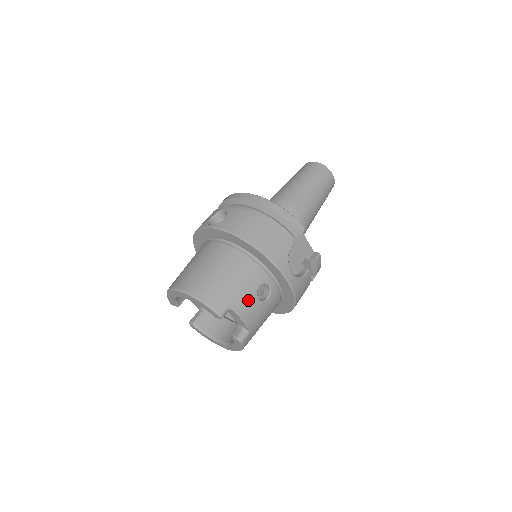
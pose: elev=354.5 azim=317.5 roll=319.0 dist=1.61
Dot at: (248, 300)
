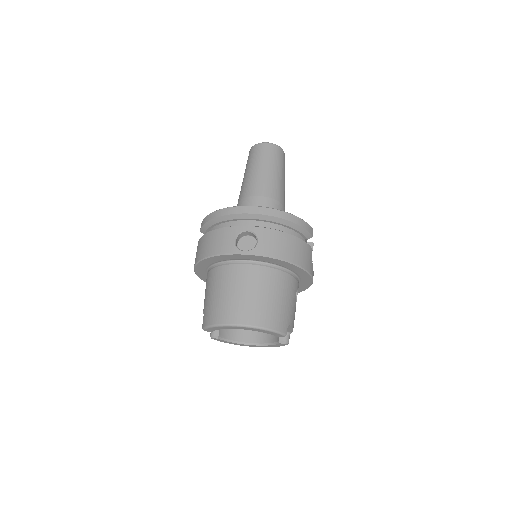
Dot at: (294, 310)
